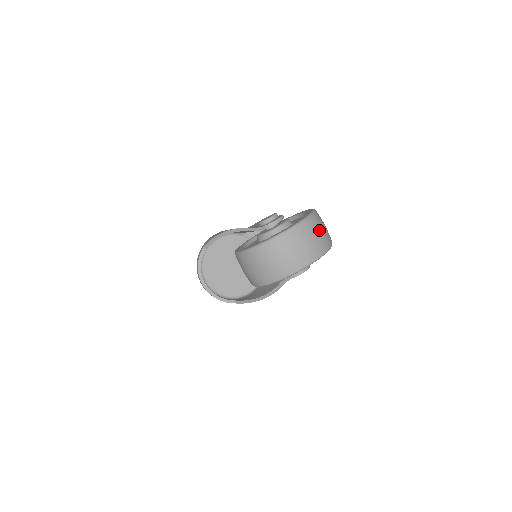
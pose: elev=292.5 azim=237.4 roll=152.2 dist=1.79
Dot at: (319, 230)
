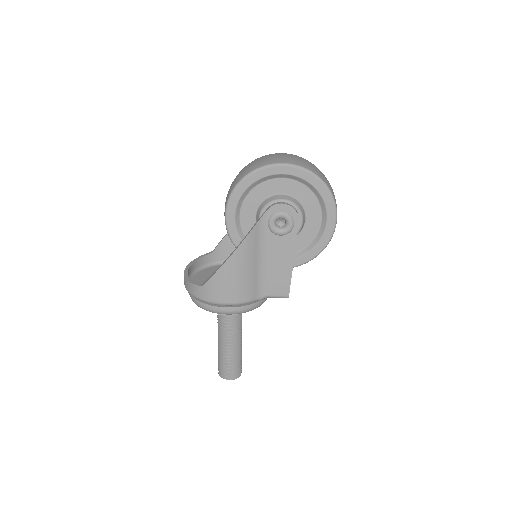
Dot at: (317, 168)
